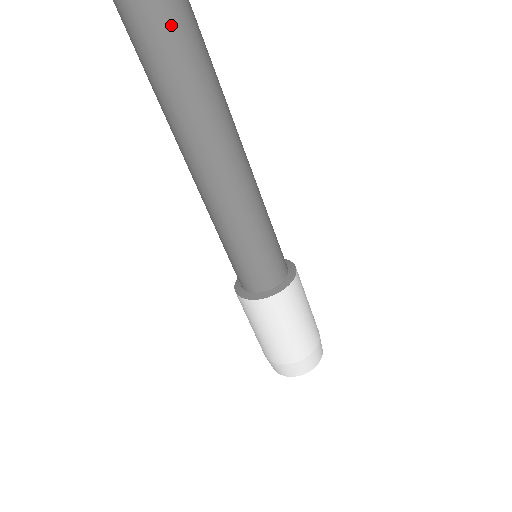
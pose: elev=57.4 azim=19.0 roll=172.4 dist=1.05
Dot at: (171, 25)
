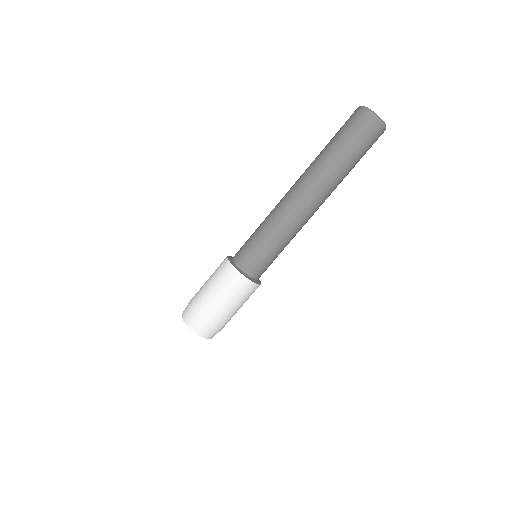
Dot at: (363, 153)
